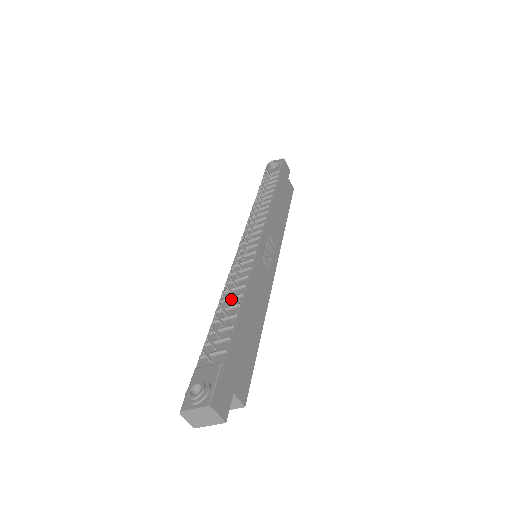
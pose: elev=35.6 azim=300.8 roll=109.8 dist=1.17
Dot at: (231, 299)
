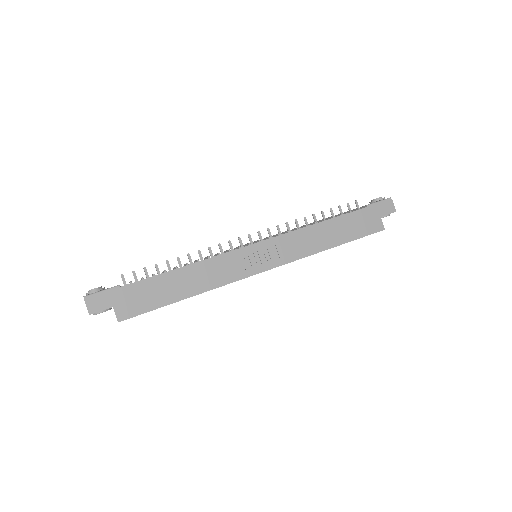
Dot at: (185, 265)
